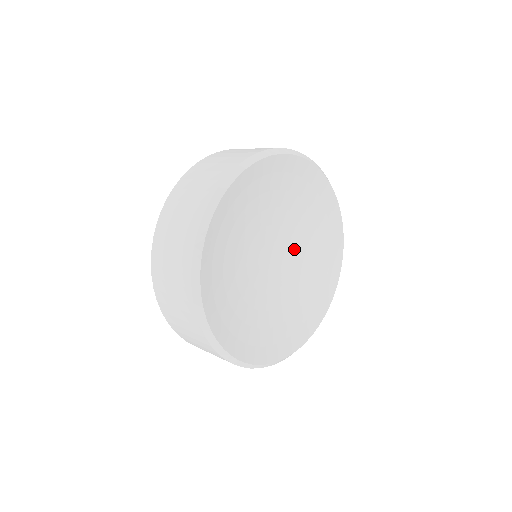
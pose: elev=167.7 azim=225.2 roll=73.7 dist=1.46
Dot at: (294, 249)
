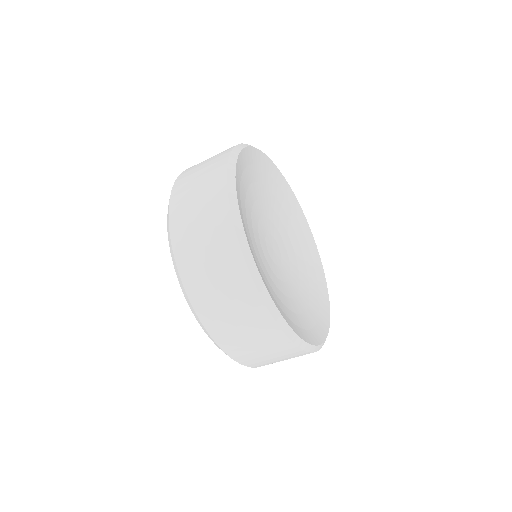
Dot at: (289, 262)
